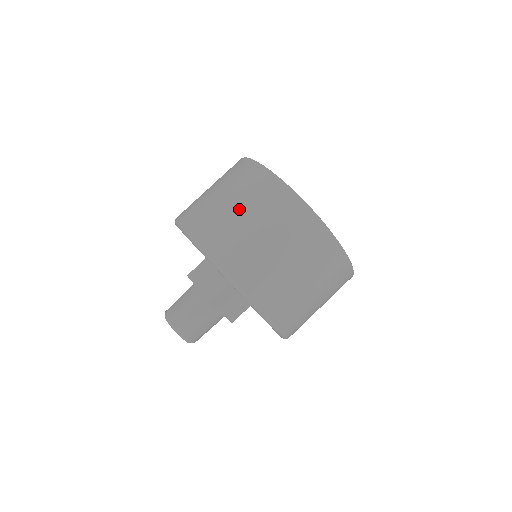
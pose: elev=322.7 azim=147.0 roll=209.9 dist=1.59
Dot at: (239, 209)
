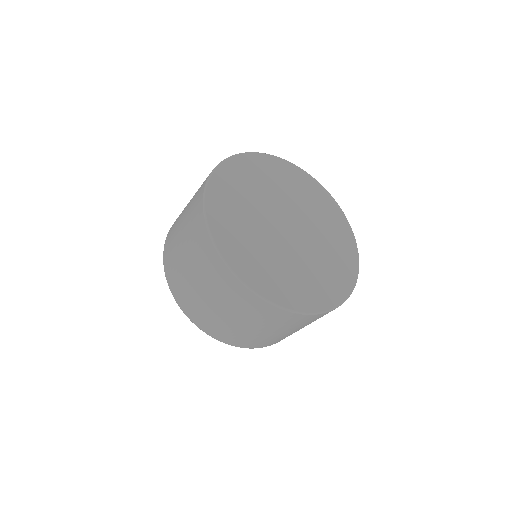
Dot at: (204, 291)
